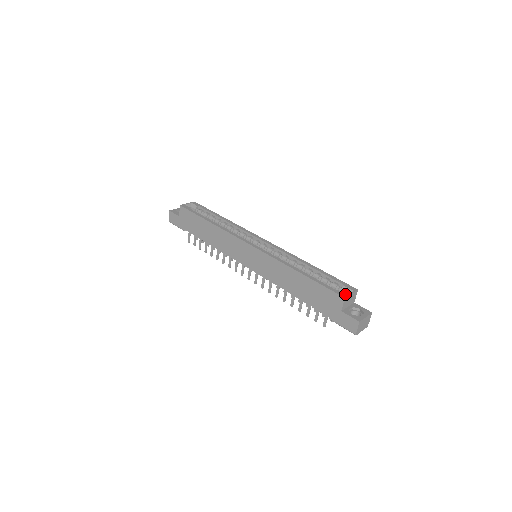
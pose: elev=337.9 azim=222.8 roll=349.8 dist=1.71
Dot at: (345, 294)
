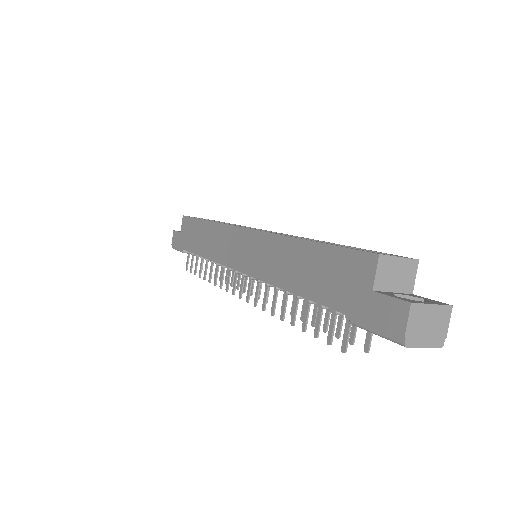
Dot at: occluded
